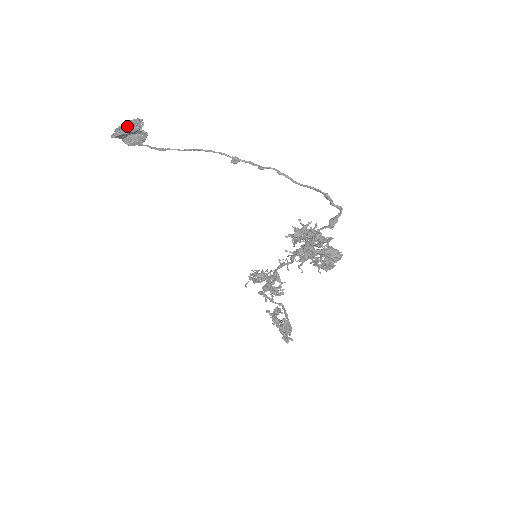
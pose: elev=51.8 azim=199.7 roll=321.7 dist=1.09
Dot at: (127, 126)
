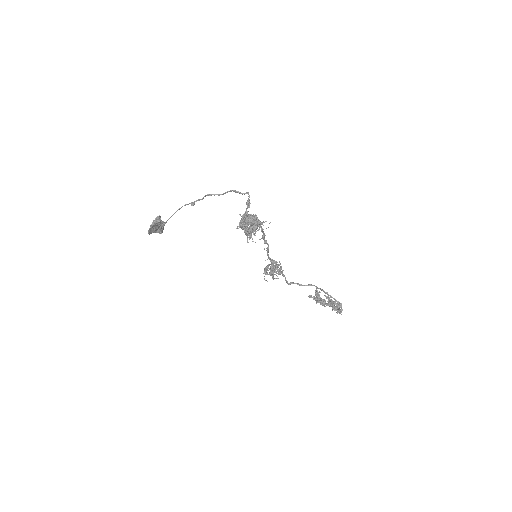
Dot at: (152, 223)
